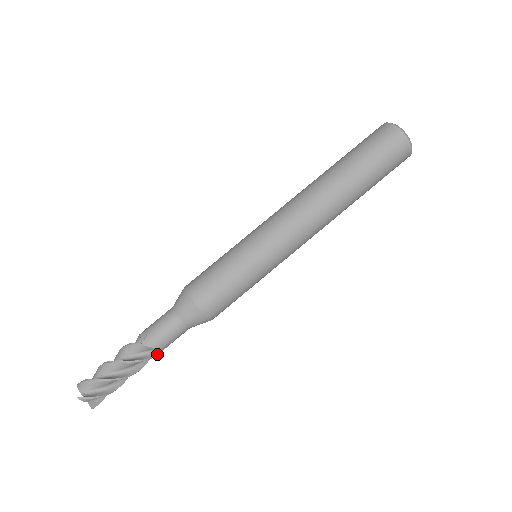
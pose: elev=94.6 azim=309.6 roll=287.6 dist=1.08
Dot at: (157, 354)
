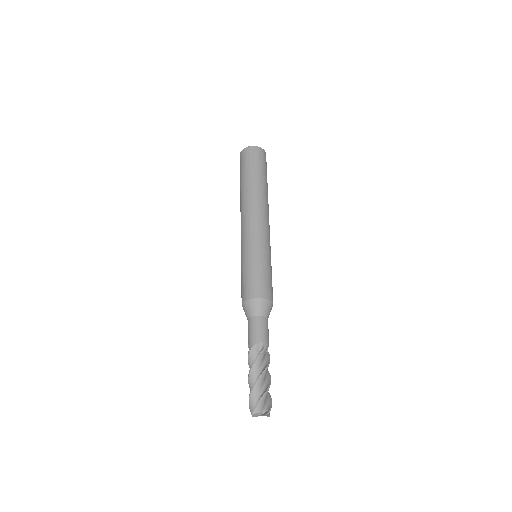
Dot at: (265, 347)
